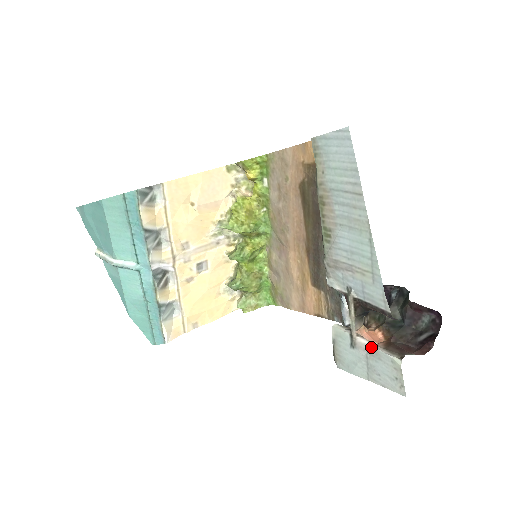
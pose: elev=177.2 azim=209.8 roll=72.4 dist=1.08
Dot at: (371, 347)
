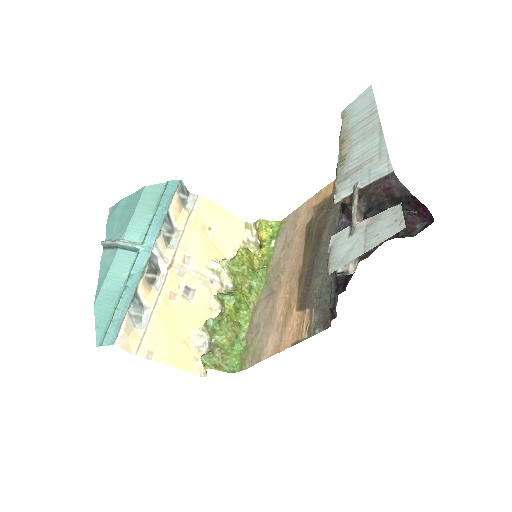
Dot at: (371, 219)
